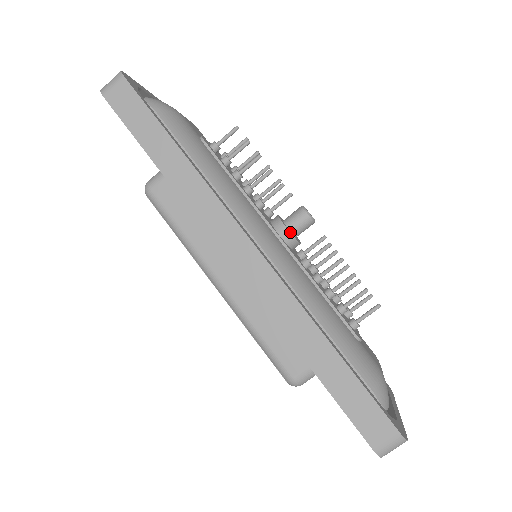
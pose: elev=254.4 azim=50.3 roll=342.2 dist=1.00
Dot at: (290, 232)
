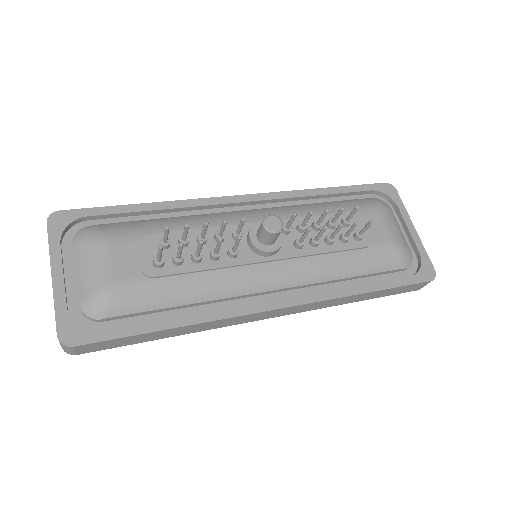
Dot at: (275, 250)
